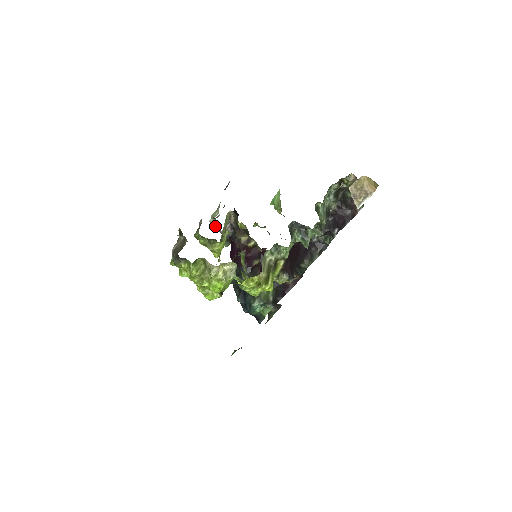
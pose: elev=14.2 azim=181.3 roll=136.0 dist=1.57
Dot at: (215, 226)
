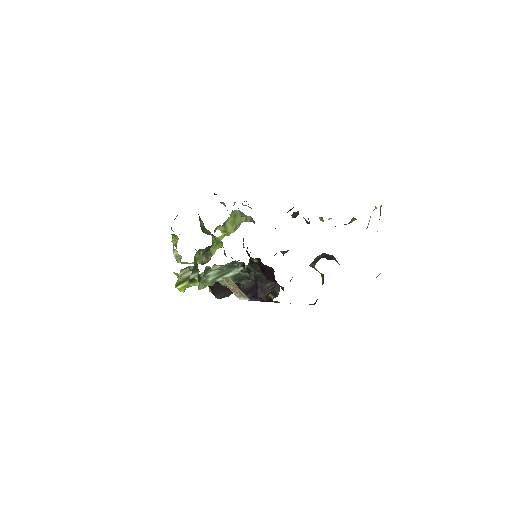
Dot at: occluded
